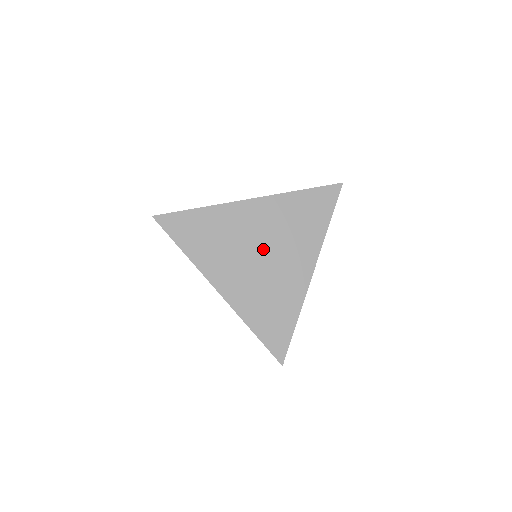
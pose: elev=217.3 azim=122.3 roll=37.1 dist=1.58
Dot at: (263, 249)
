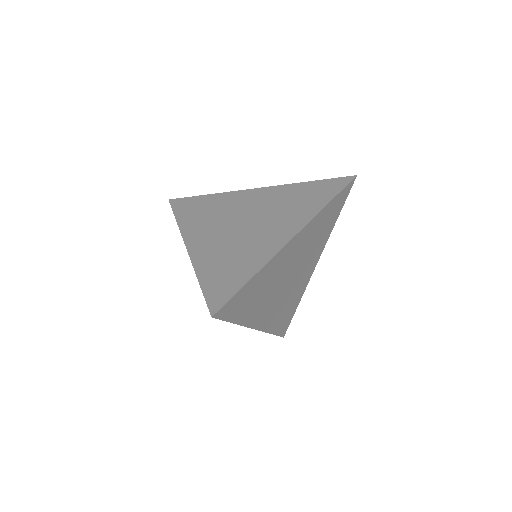
Dot at: (292, 272)
